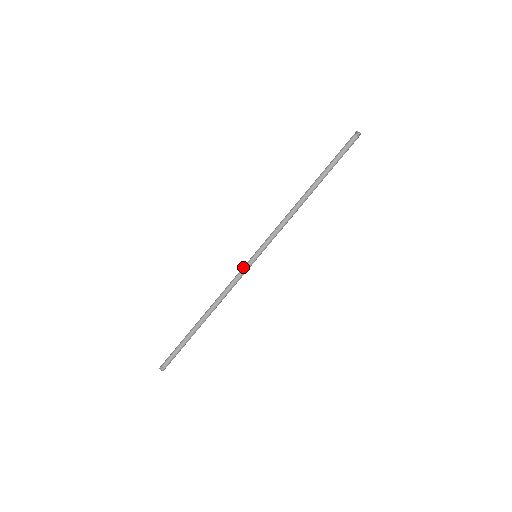
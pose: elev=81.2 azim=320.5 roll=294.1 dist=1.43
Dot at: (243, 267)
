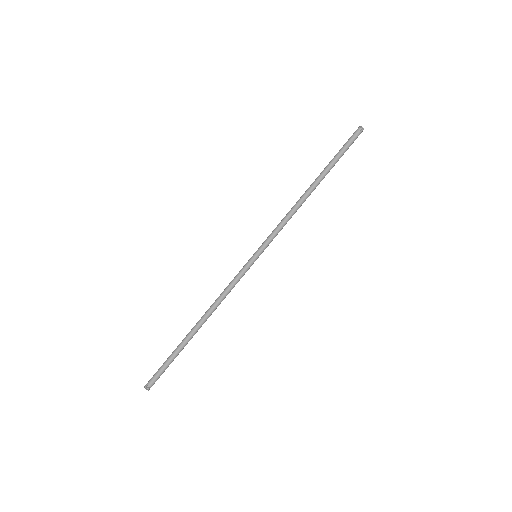
Dot at: (242, 268)
